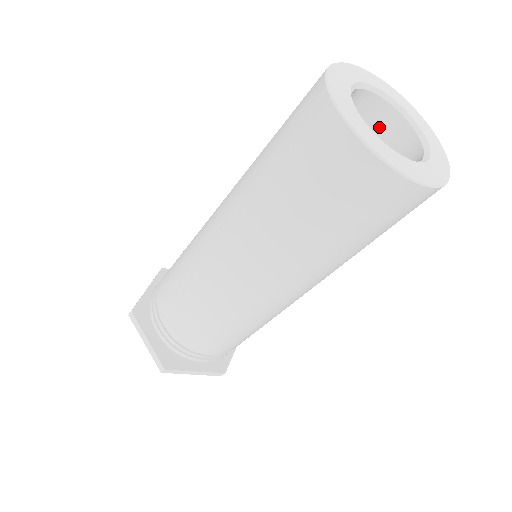
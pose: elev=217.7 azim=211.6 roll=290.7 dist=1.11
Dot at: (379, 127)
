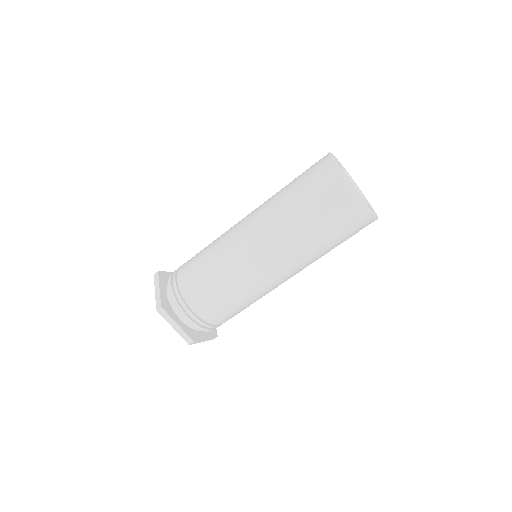
Dot at: occluded
